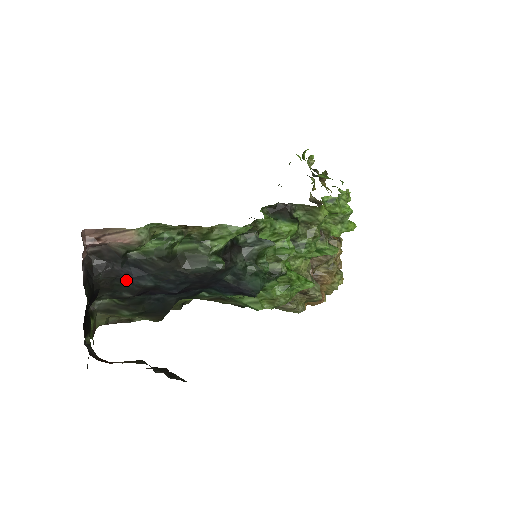
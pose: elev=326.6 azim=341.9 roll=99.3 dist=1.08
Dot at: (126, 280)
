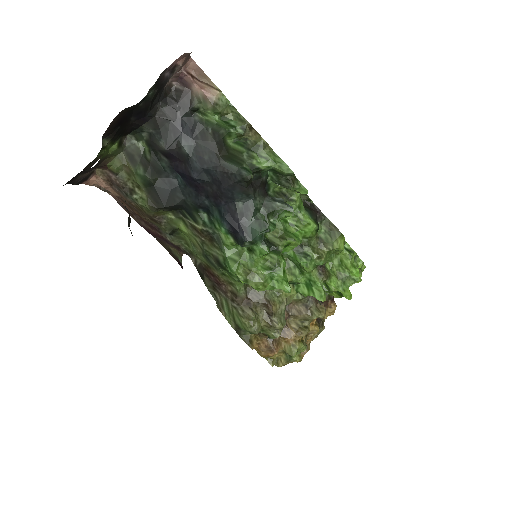
Dot at: (175, 130)
